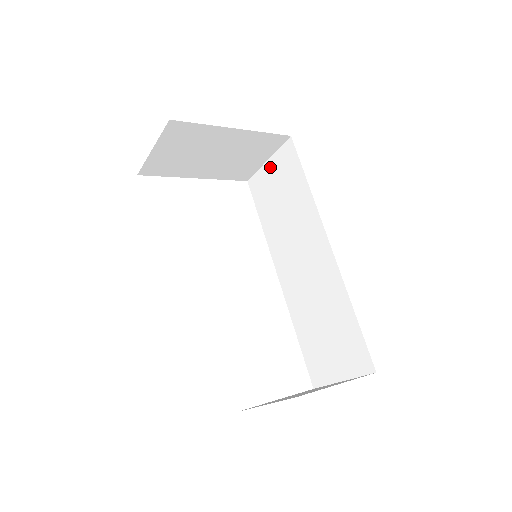
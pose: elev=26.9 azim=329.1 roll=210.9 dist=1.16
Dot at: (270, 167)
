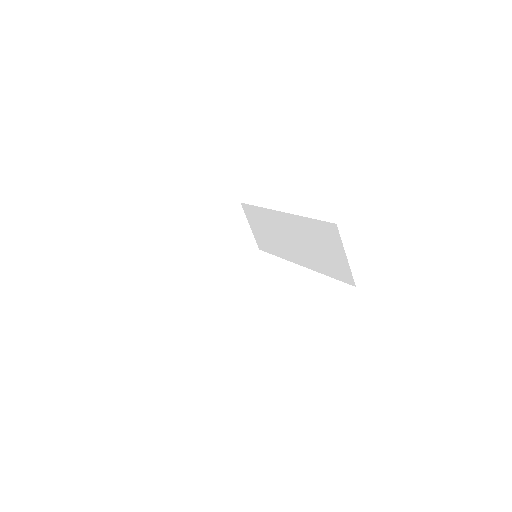
Dot at: (252, 227)
